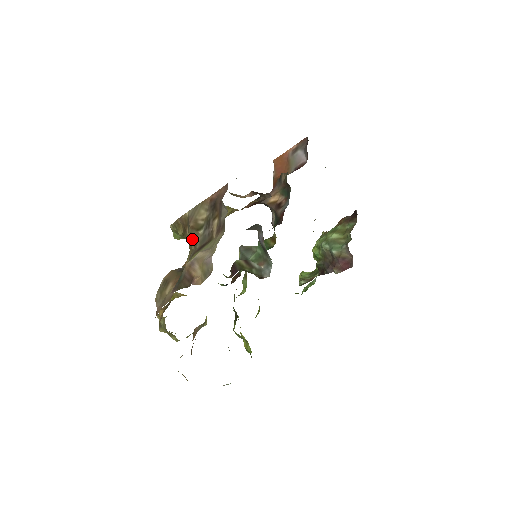
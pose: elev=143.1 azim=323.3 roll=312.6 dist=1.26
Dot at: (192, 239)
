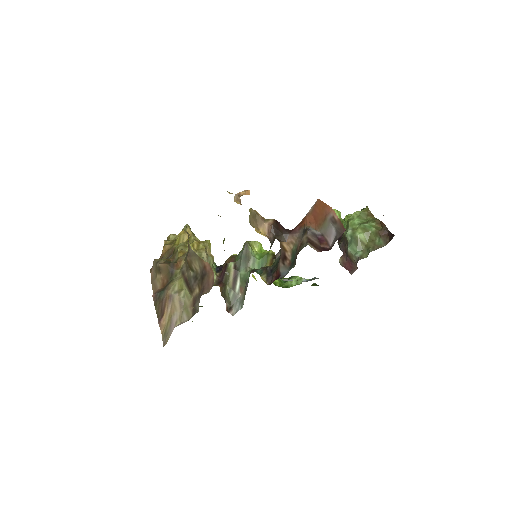
Dot at: (186, 264)
